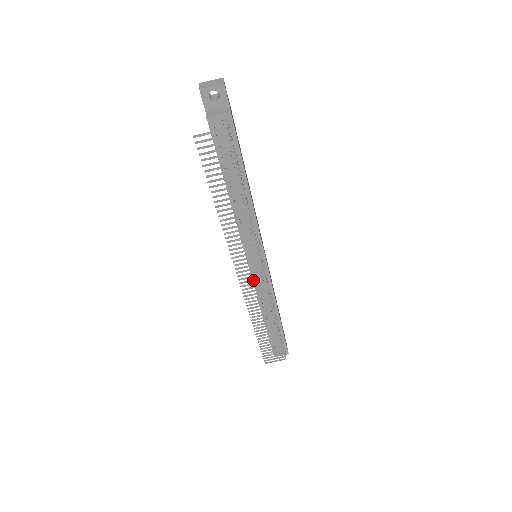
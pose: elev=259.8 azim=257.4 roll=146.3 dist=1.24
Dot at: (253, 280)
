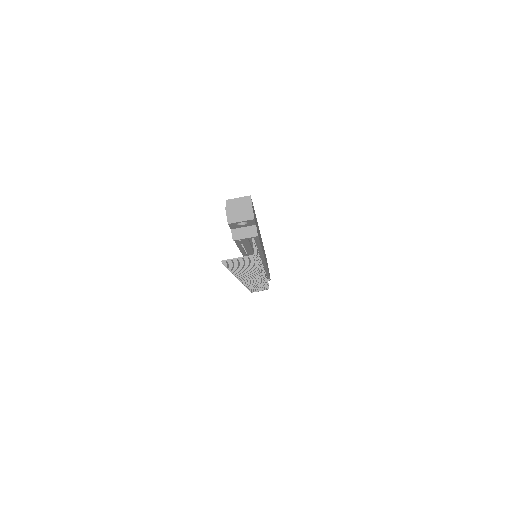
Dot at: occluded
